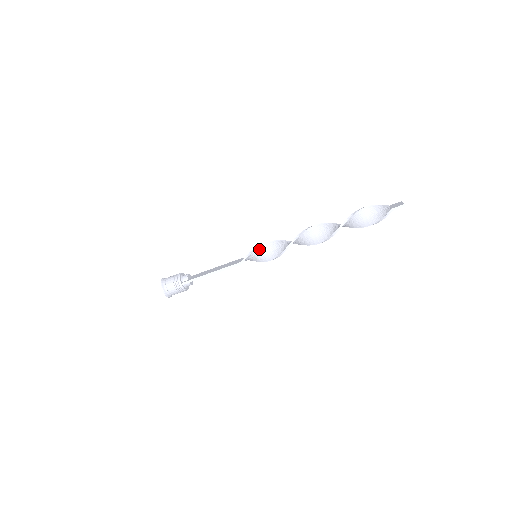
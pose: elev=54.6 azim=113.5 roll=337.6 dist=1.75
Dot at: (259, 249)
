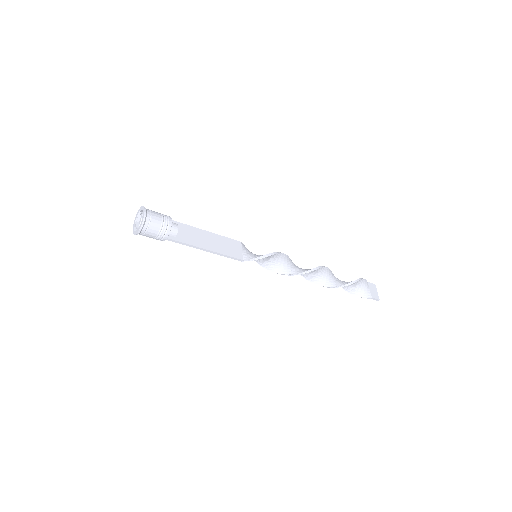
Dot at: (266, 257)
